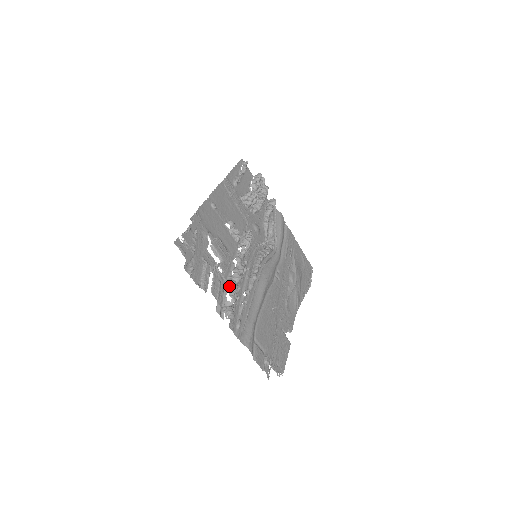
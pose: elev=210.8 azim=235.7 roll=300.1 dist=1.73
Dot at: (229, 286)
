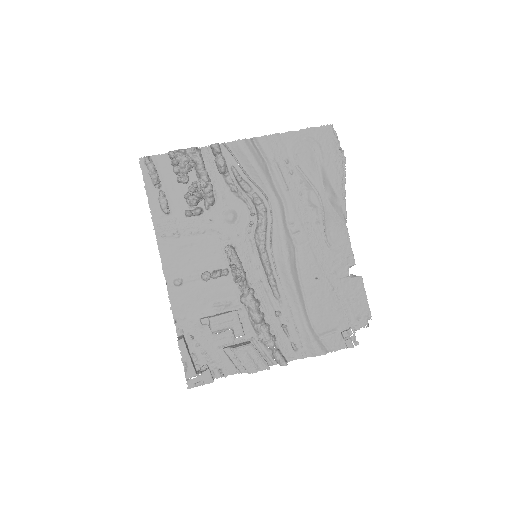
Dot at: occluded
